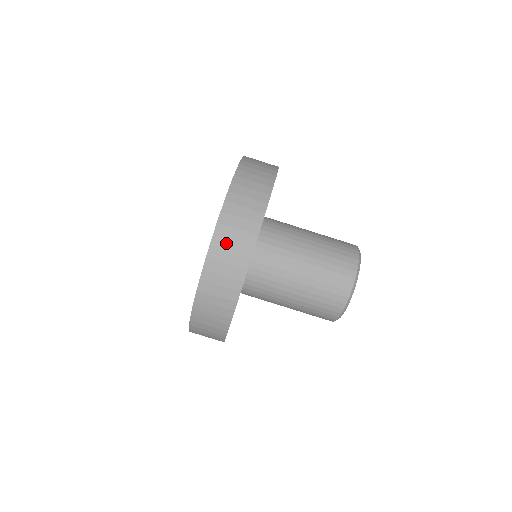
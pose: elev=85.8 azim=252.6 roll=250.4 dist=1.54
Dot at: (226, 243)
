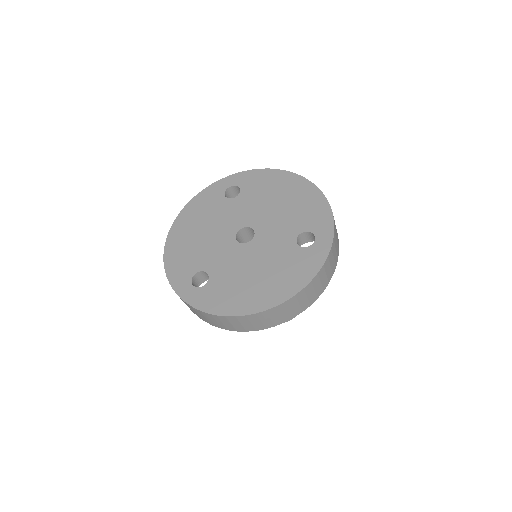
Dot at: (323, 275)
